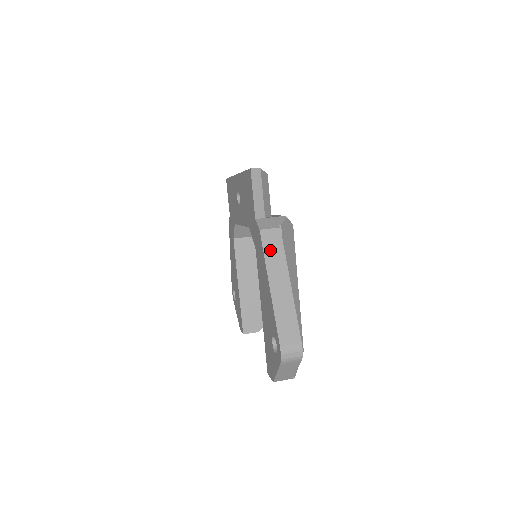
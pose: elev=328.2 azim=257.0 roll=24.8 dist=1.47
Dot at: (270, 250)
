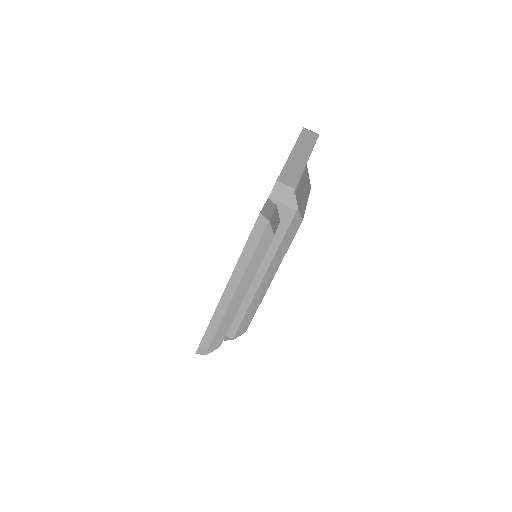
Dot at: occluded
